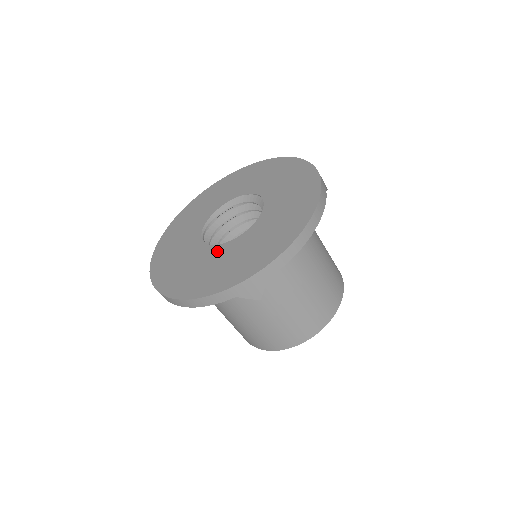
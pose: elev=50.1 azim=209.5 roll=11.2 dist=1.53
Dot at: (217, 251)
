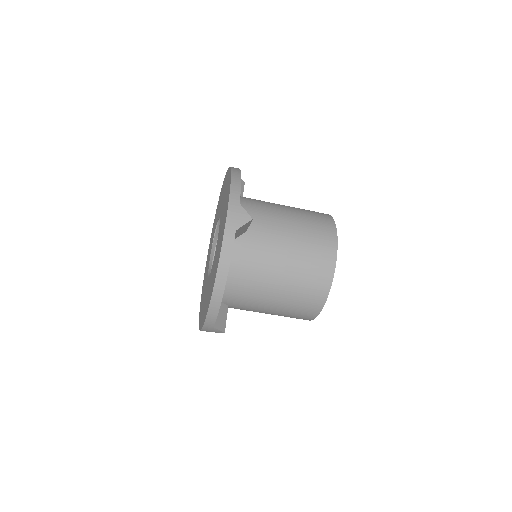
Dot at: (215, 253)
